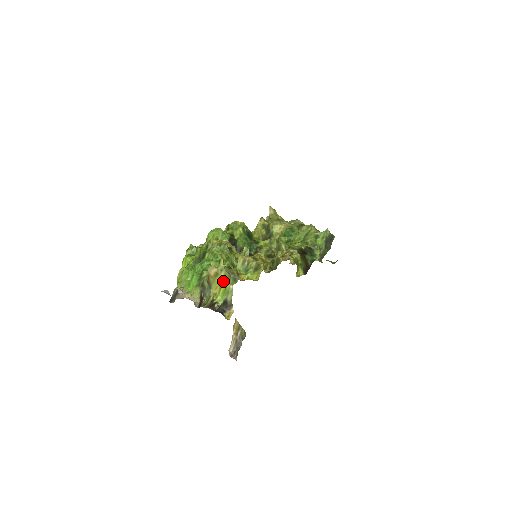
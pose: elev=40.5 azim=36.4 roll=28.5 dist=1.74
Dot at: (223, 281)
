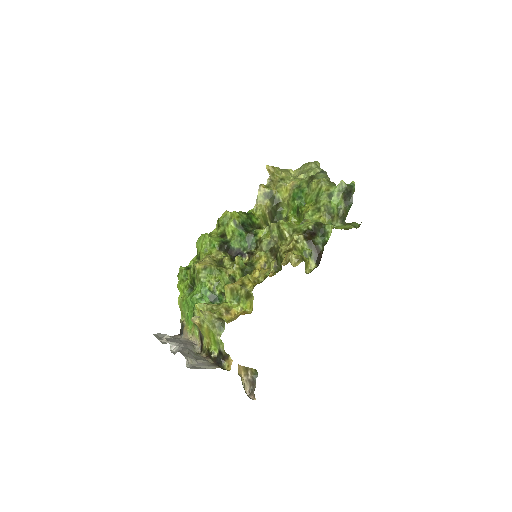
Dot at: (209, 333)
